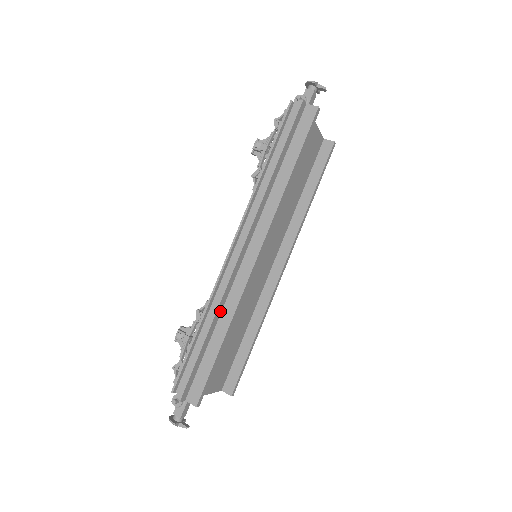
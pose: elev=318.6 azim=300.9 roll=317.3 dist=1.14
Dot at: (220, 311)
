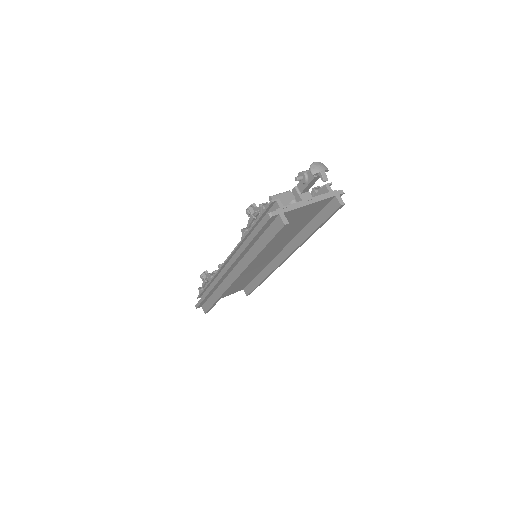
Dot at: (216, 287)
